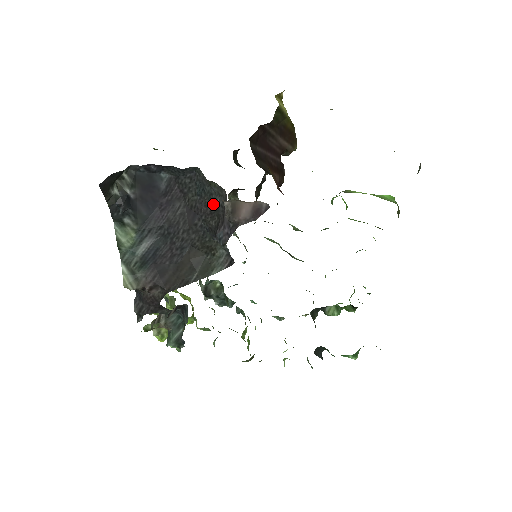
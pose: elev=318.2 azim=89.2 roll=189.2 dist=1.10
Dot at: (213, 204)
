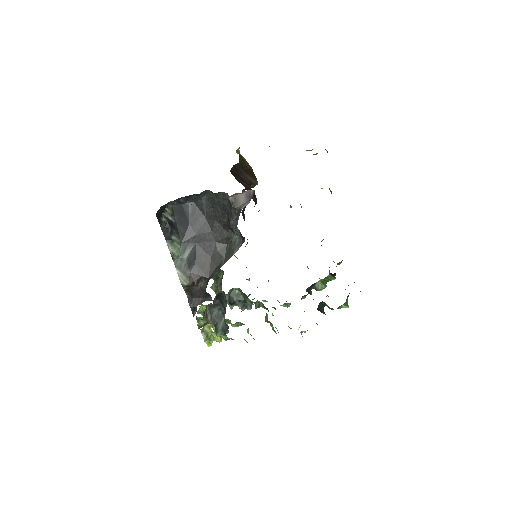
Dot at: (222, 208)
